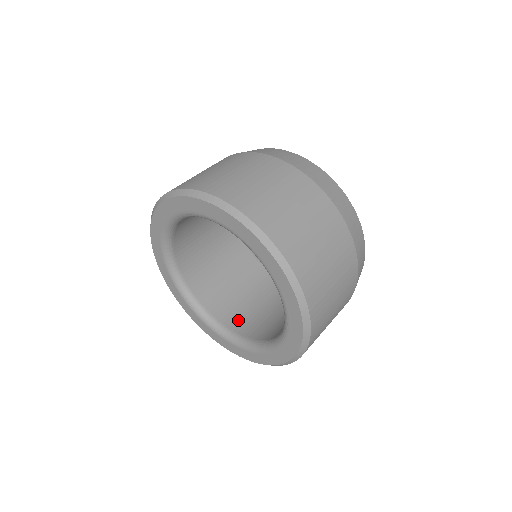
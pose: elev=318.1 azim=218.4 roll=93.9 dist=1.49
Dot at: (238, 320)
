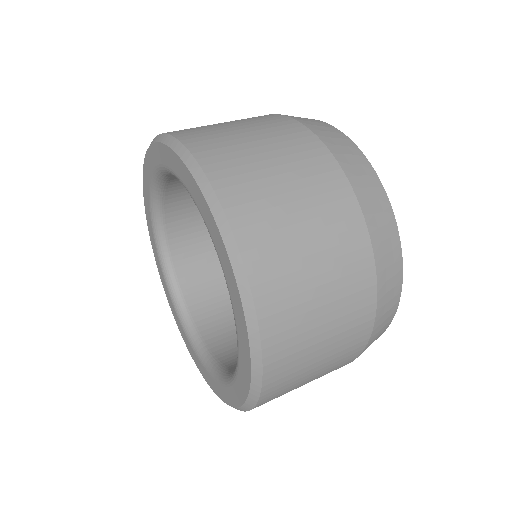
Dot at: (236, 354)
